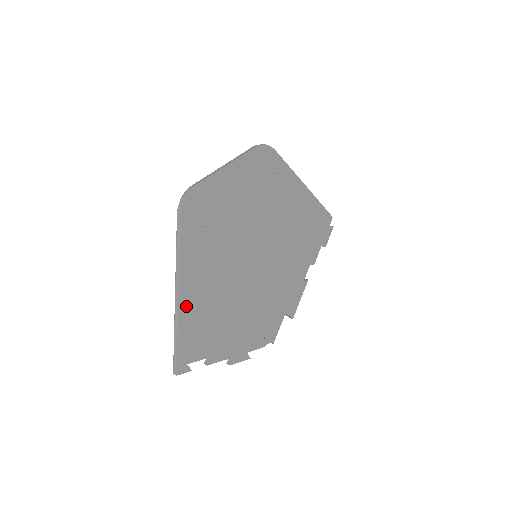
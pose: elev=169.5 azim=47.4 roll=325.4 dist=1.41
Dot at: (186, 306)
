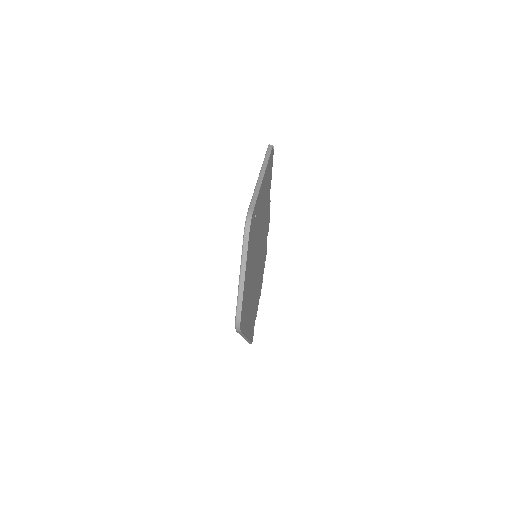
Dot at: (249, 333)
